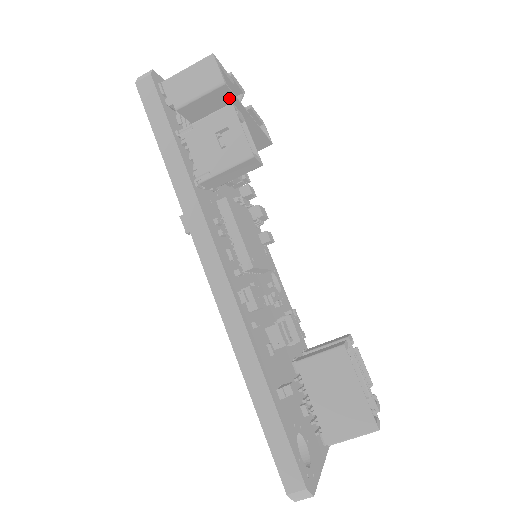
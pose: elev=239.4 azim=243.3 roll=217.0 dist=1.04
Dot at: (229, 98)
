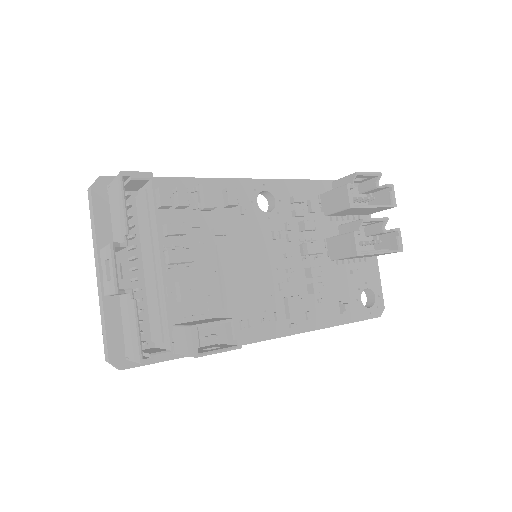
Dot at: (168, 330)
